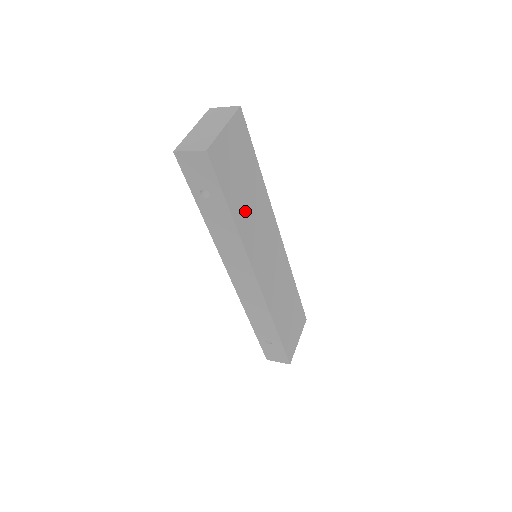
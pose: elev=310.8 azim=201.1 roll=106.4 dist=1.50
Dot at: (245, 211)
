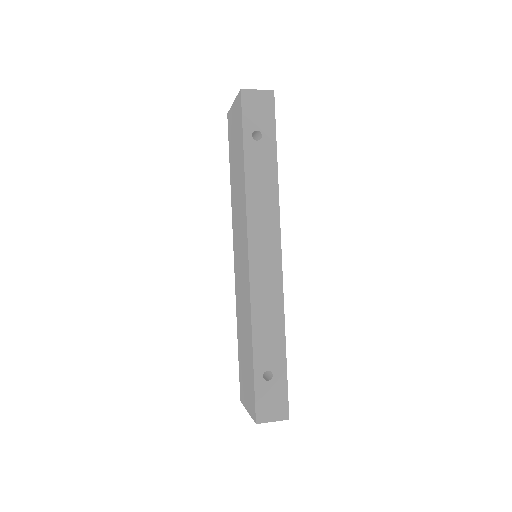
Dot at: occluded
